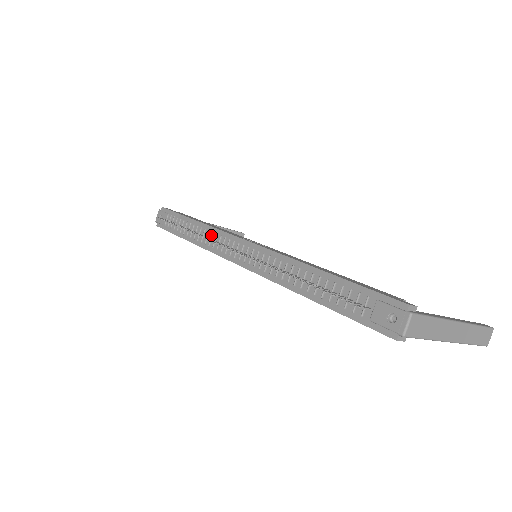
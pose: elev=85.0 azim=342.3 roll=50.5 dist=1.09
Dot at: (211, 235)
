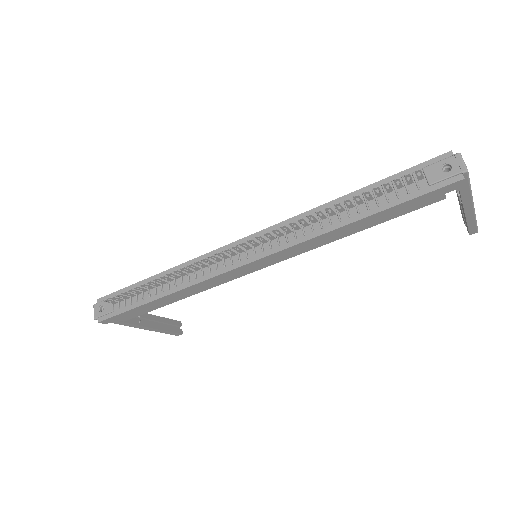
Dot at: occluded
